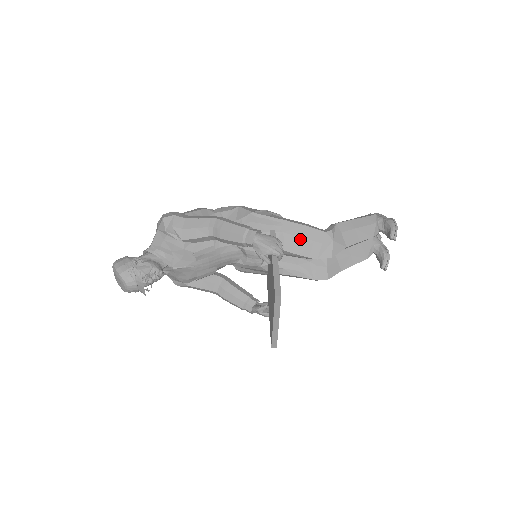
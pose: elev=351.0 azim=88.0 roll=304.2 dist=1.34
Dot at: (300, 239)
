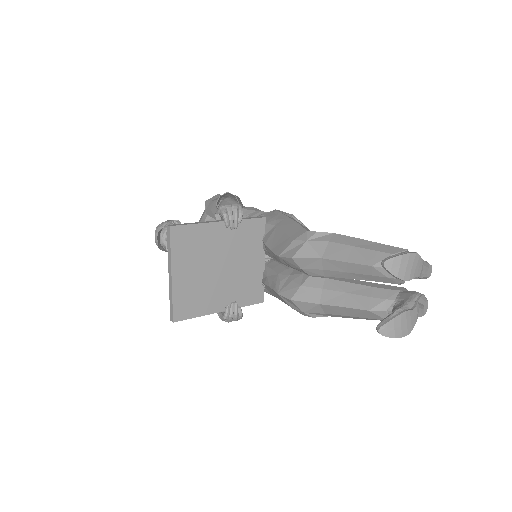
Dot at: (282, 234)
